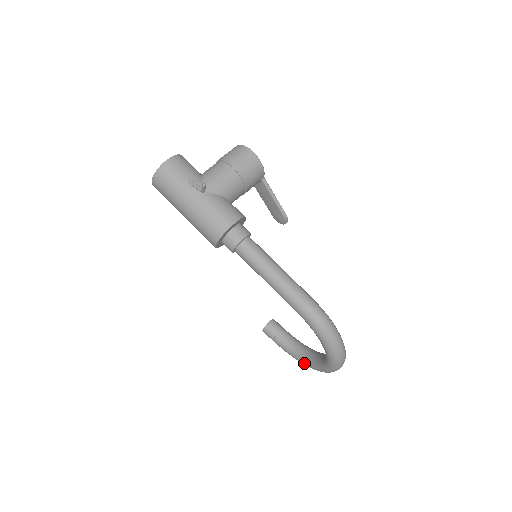
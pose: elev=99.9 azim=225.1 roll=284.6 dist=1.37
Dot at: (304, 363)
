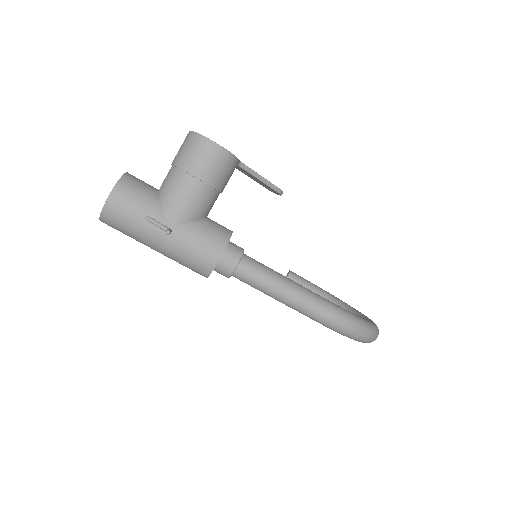
Dot at: occluded
